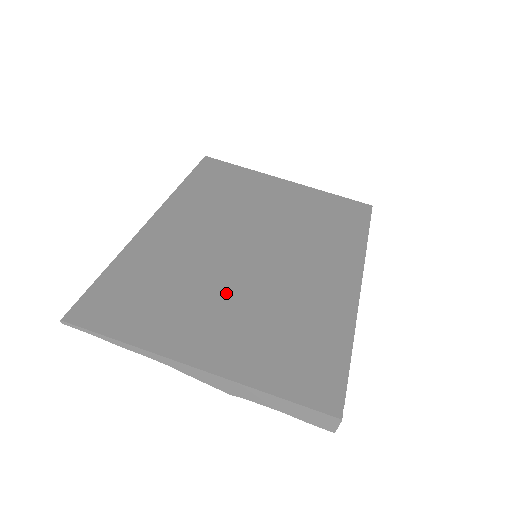
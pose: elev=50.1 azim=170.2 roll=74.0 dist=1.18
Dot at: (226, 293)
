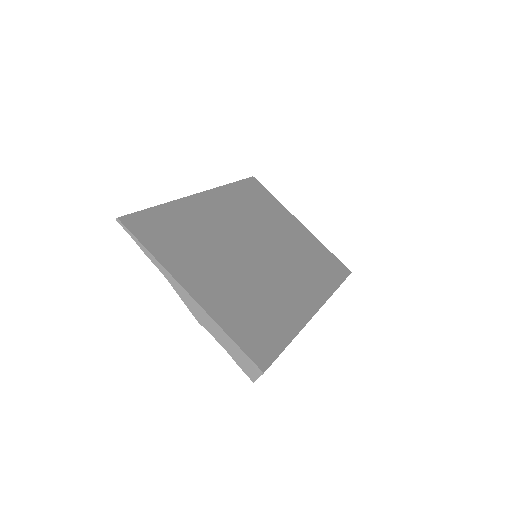
Dot at: (227, 264)
